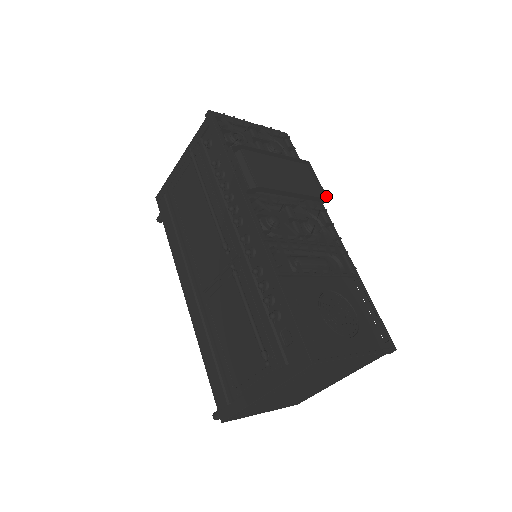
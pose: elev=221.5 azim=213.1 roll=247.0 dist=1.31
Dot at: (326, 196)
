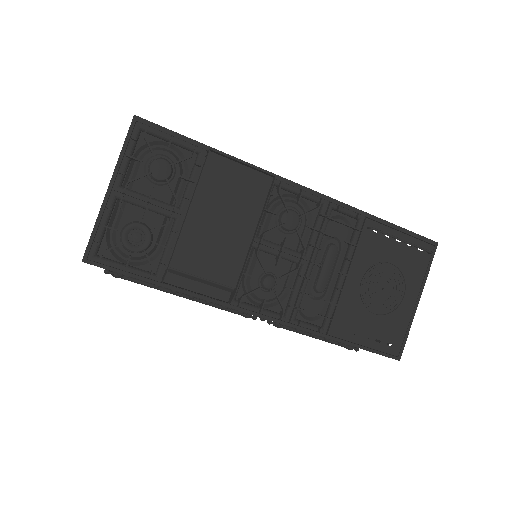
Dot at: (270, 175)
